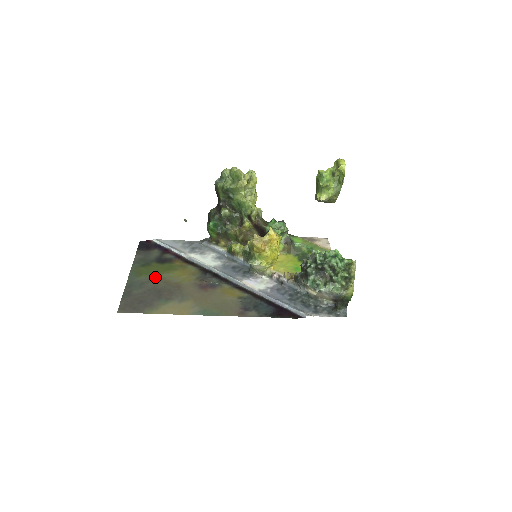
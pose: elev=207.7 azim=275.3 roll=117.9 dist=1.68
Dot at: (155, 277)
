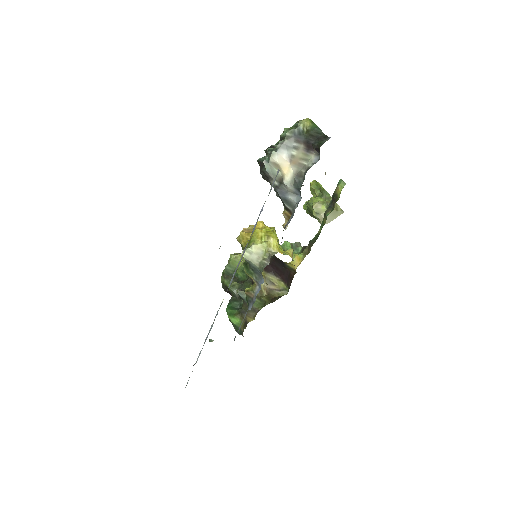
Dot at: occluded
